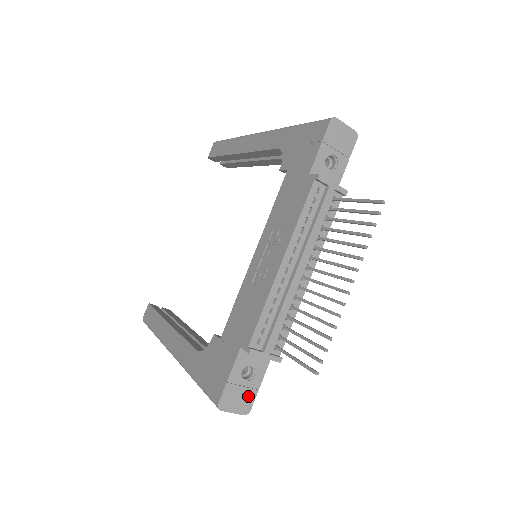
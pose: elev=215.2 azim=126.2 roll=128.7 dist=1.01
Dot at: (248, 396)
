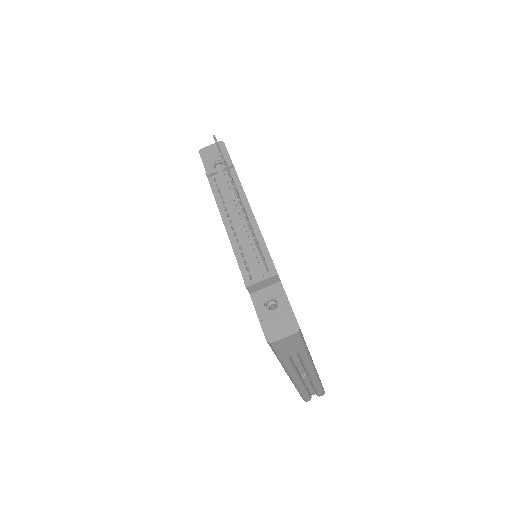
Dot at: (287, 318)
